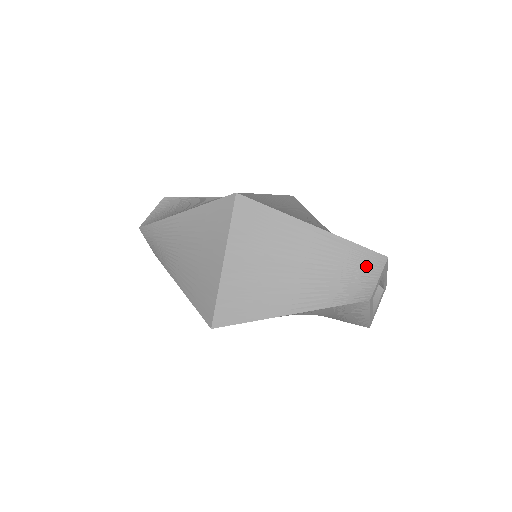
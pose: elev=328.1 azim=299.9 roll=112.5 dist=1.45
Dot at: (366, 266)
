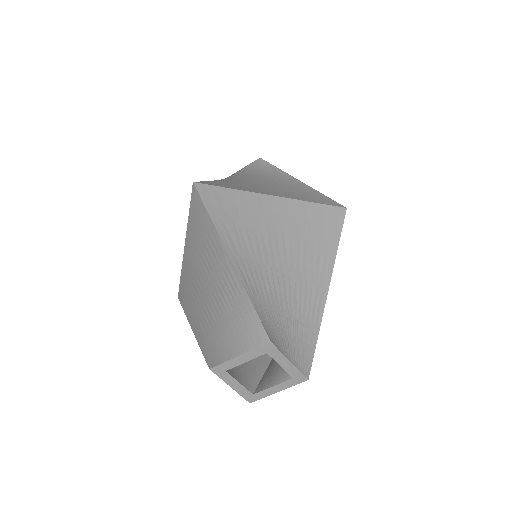
Dot at: (242, 333)
